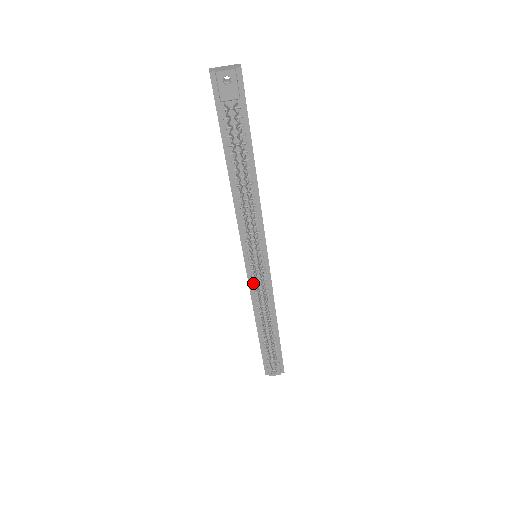
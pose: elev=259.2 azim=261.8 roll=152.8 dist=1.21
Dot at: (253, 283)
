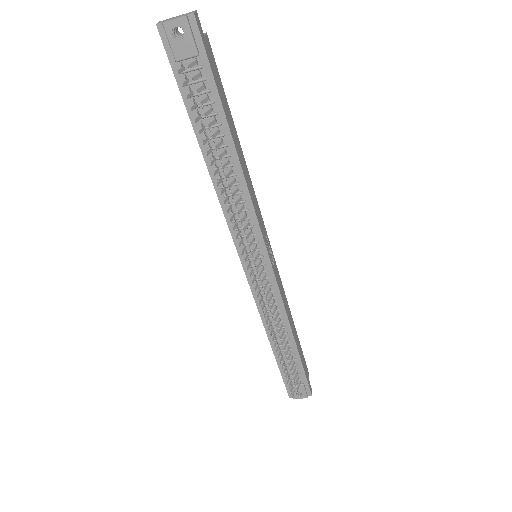
Dot at: (256, 289)
